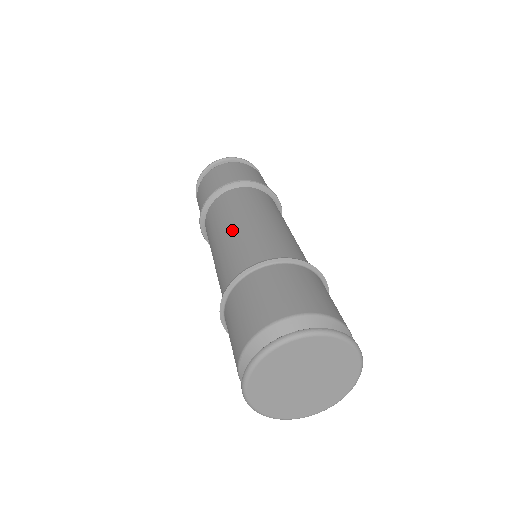
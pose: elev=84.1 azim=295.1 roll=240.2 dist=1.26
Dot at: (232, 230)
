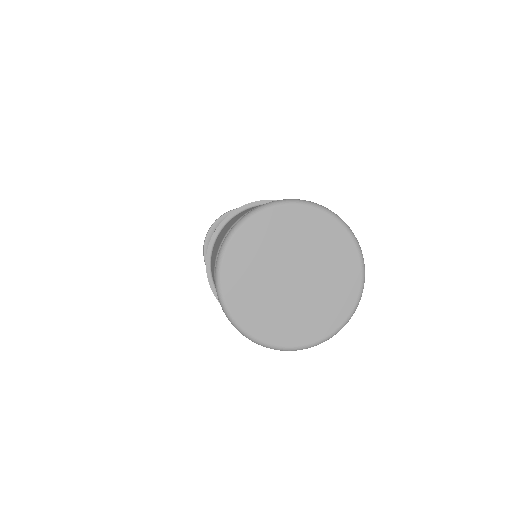
Dot at: occluded
